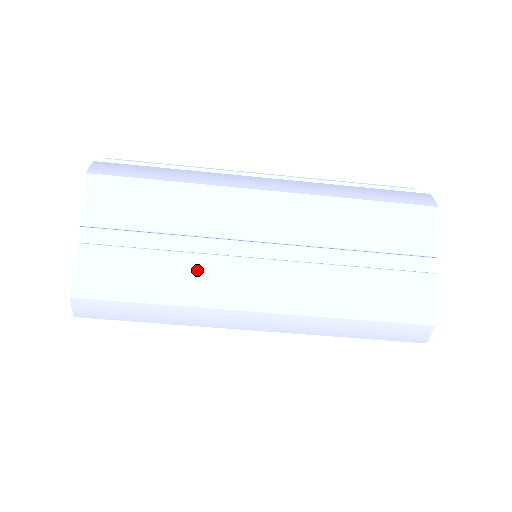
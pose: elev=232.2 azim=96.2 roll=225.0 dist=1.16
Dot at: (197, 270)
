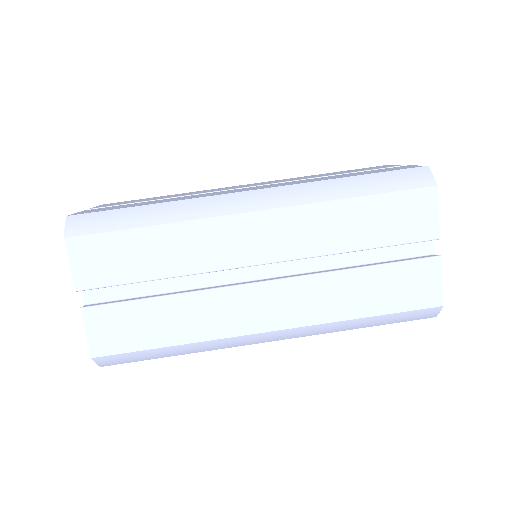
Dot at: occluded
